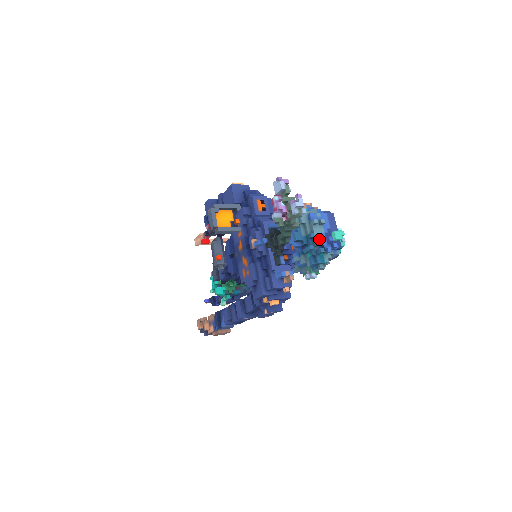
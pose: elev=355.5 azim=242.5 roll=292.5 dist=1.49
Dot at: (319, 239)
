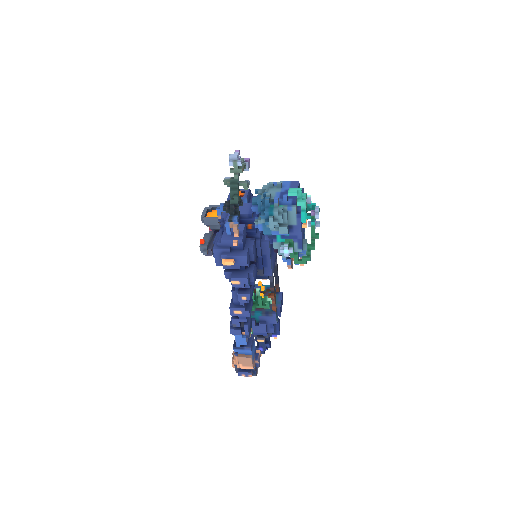
Dot at: (268, 193)
